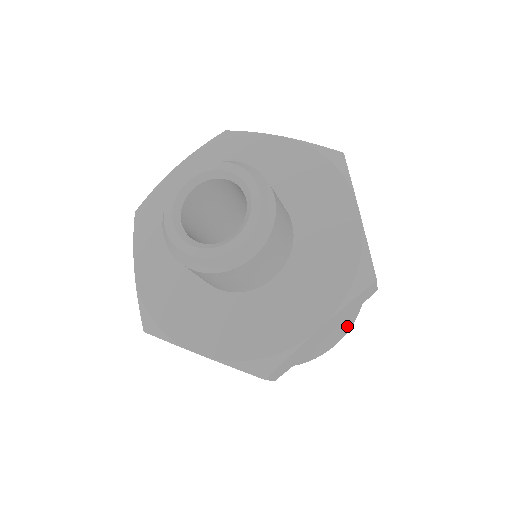
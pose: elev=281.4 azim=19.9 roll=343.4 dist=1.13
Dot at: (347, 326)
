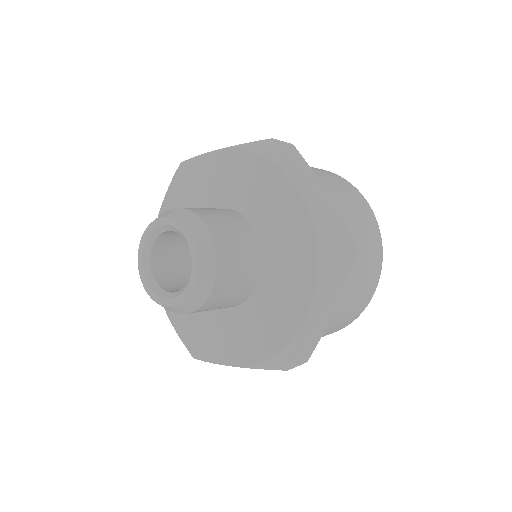
Dot at: occluded
